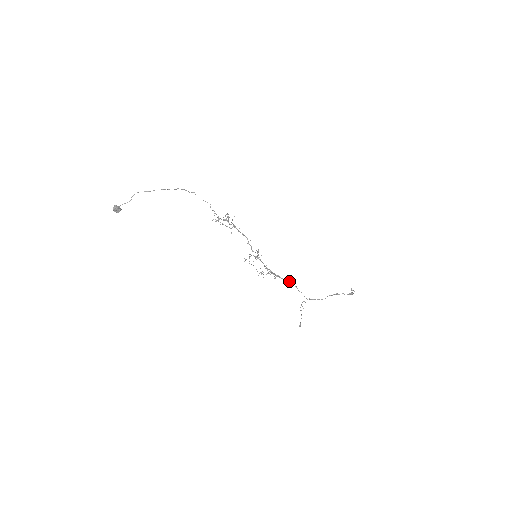
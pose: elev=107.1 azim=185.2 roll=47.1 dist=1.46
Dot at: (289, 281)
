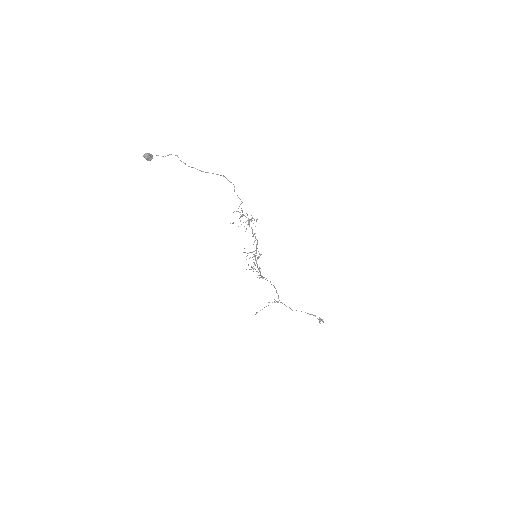
Dot at: occluded
